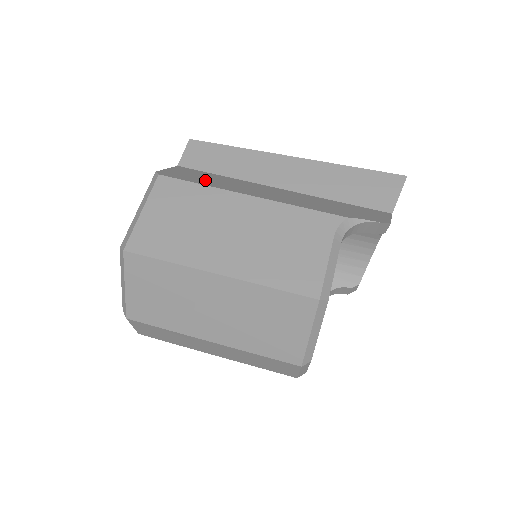
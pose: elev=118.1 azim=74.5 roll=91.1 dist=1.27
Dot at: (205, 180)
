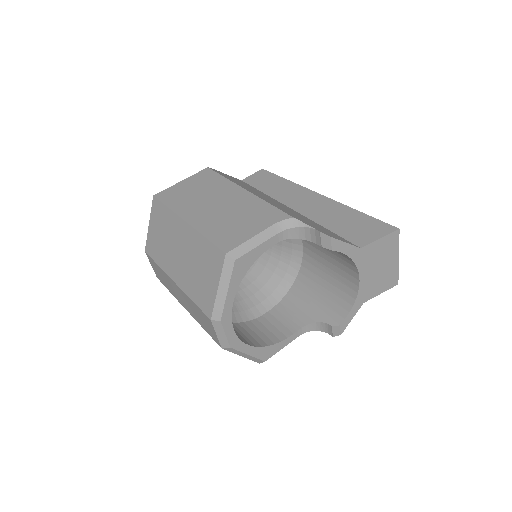
Dot at: (236, 181)
